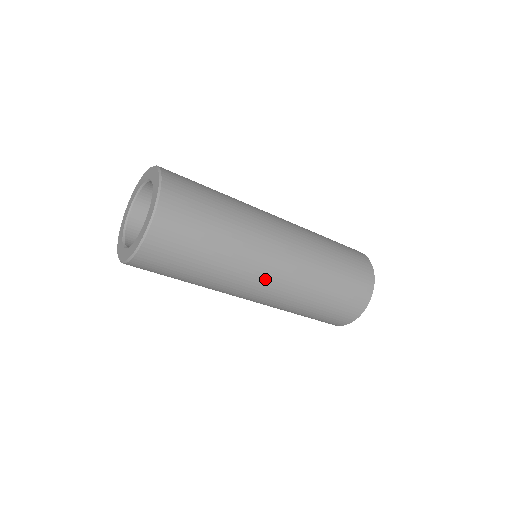
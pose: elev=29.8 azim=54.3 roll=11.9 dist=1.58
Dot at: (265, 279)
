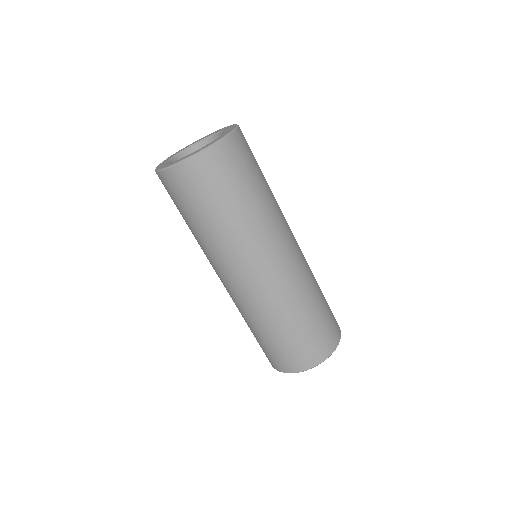
Dot at: (282, 251)
